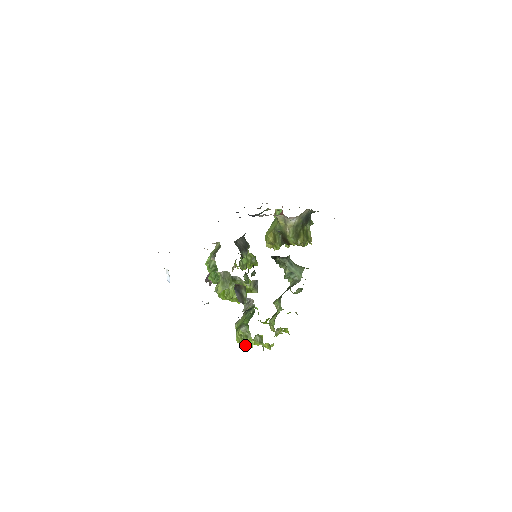
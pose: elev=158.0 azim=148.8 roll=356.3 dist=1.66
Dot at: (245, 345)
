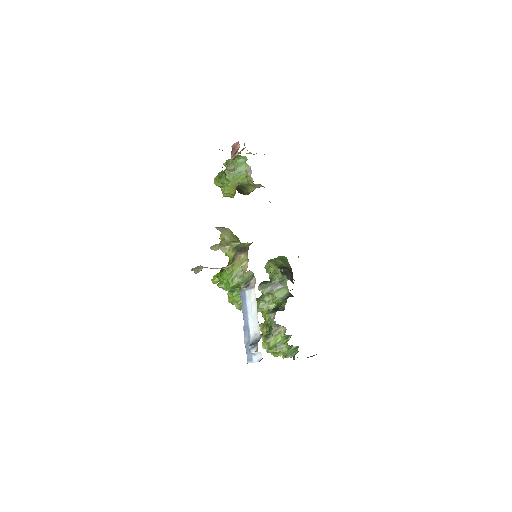
Dot at: occluded
